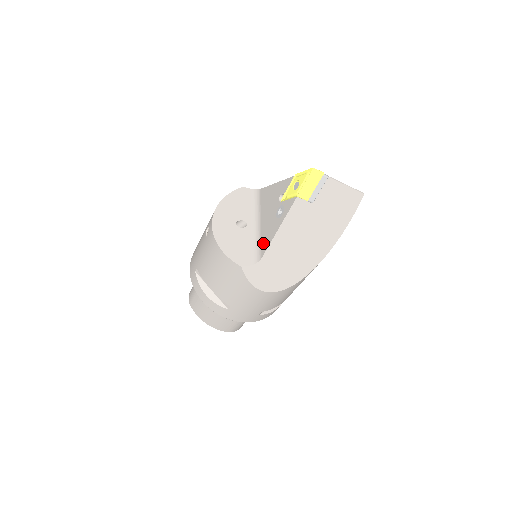
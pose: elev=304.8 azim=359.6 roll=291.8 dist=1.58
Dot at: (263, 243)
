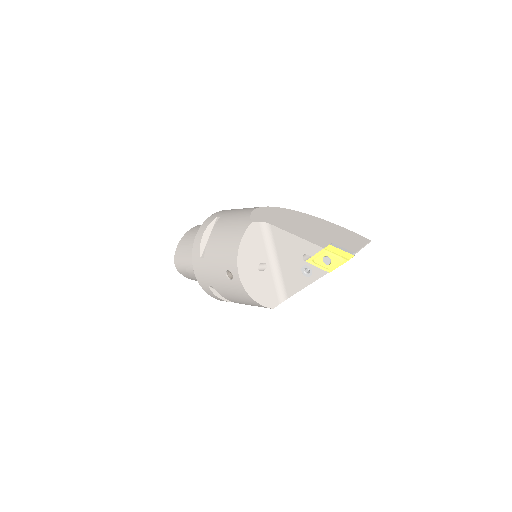
Dot at: (288, 287)
